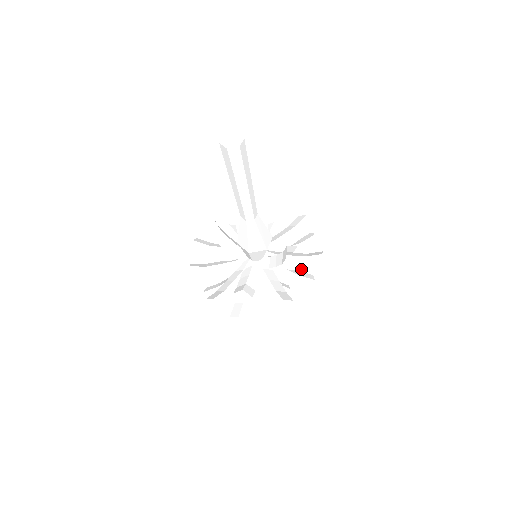
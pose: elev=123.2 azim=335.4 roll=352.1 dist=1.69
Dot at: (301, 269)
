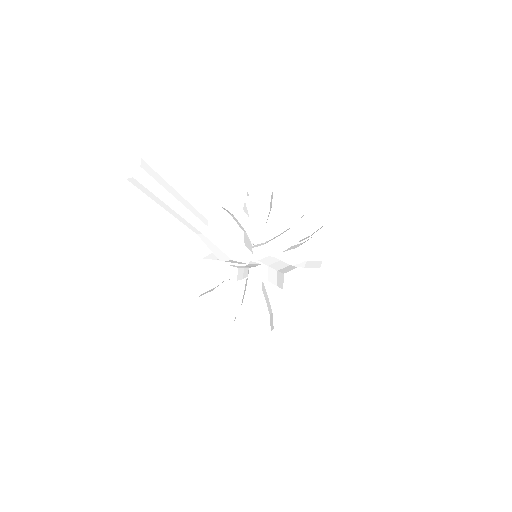
Dot at: (274, 283)
